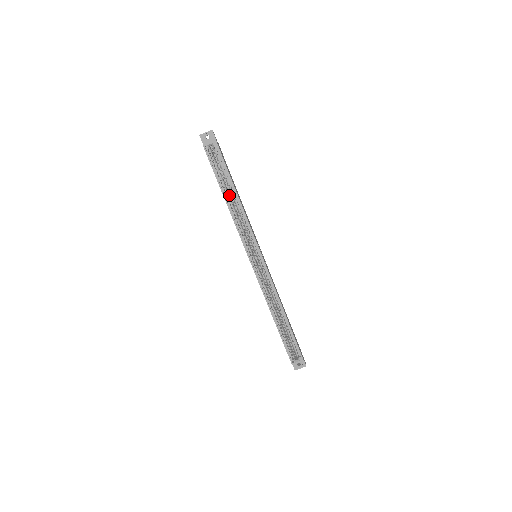
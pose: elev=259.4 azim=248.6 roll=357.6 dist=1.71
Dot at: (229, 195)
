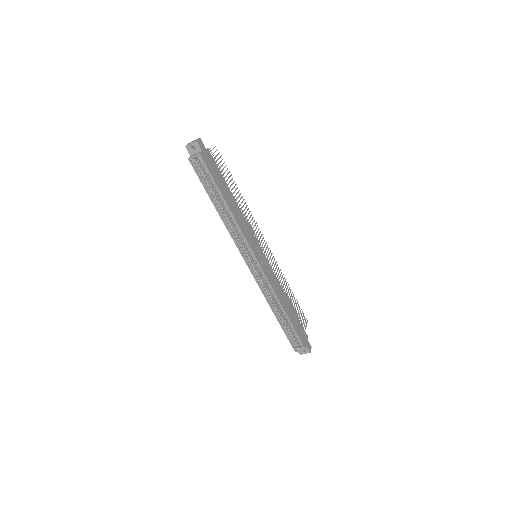
Dot at: (220, 204)
